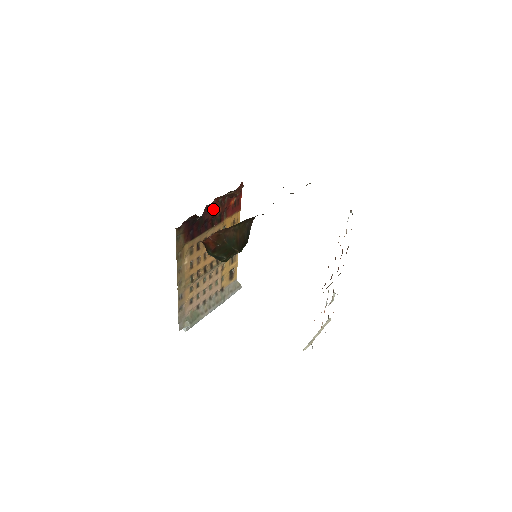
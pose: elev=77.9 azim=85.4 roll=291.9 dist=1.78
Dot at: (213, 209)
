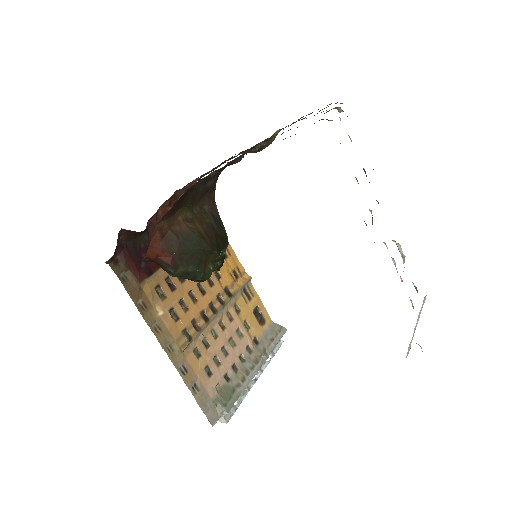
Dot at: occluded
